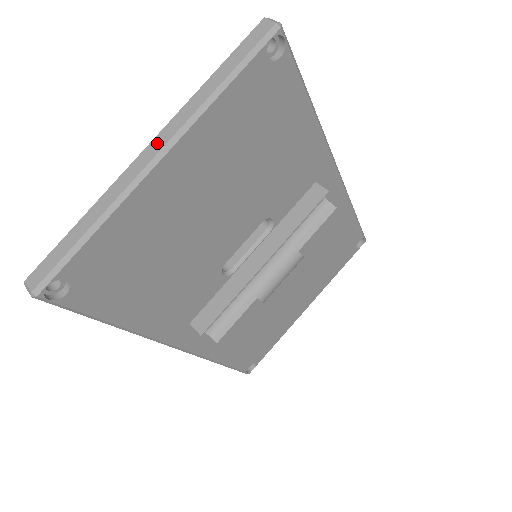
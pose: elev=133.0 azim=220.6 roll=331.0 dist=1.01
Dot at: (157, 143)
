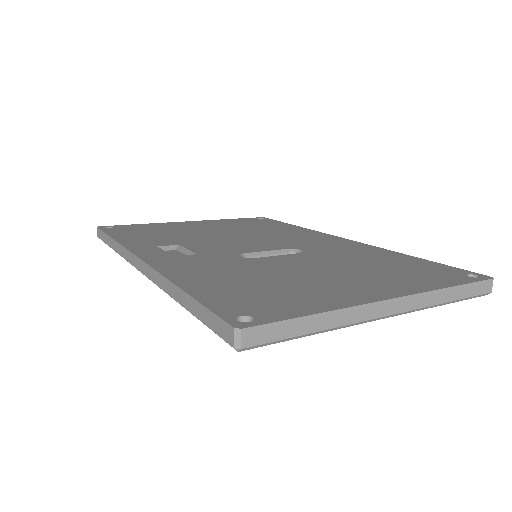
Dot at: (399, 305)
